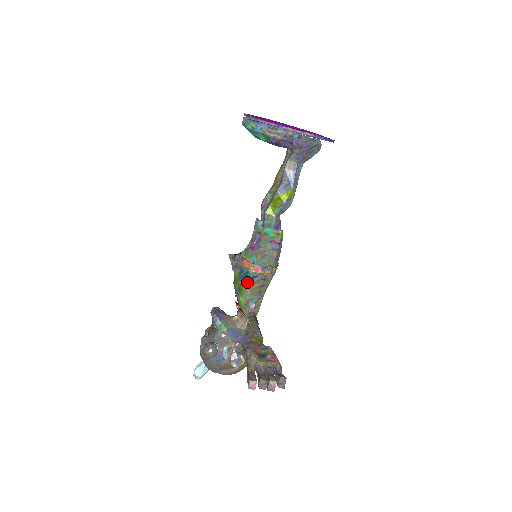
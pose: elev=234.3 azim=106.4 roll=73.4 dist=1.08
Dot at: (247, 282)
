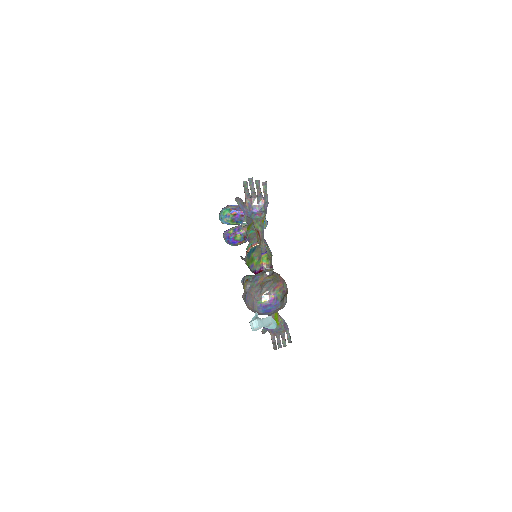
Dot at: (253, 252)
